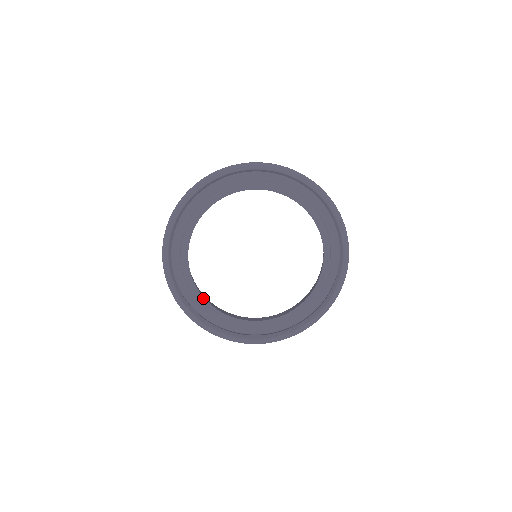
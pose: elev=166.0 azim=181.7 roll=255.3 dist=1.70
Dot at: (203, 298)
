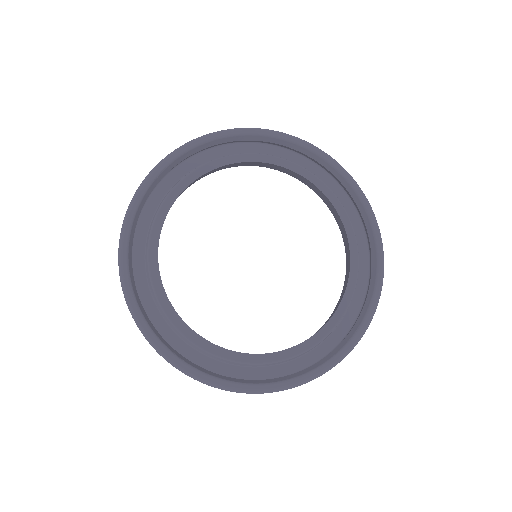
Dot at: (201, 338)
